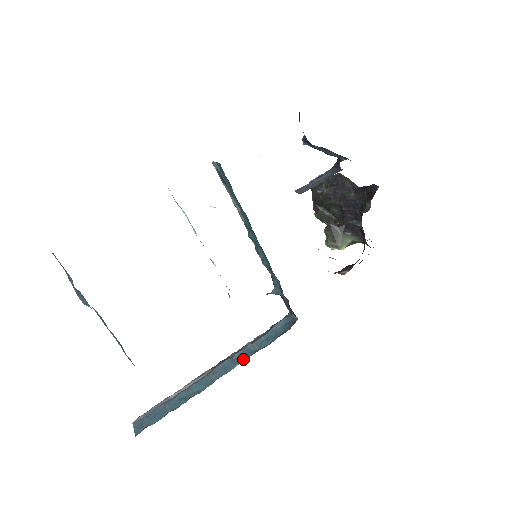
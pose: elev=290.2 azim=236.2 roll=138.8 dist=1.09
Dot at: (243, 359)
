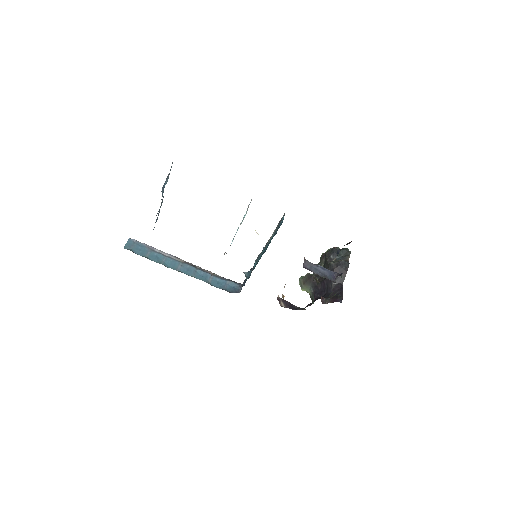
Dot at: (199, 277)
